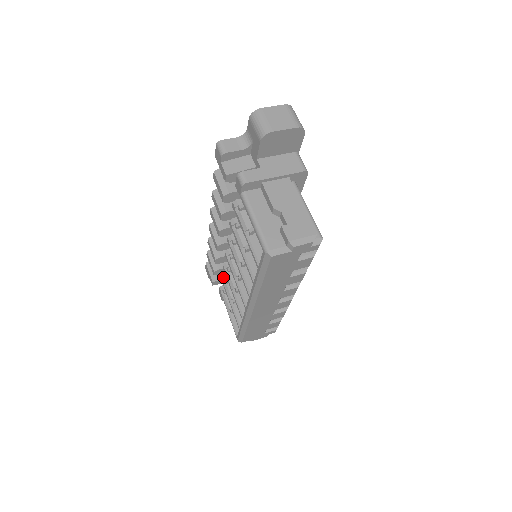
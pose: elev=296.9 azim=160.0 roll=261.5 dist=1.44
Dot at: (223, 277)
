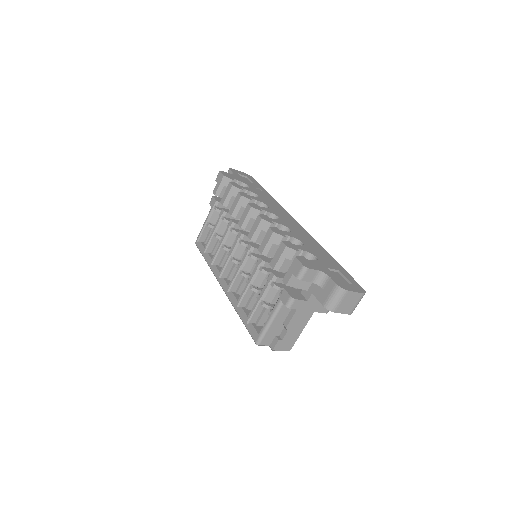
Dot at: (225, 213)
